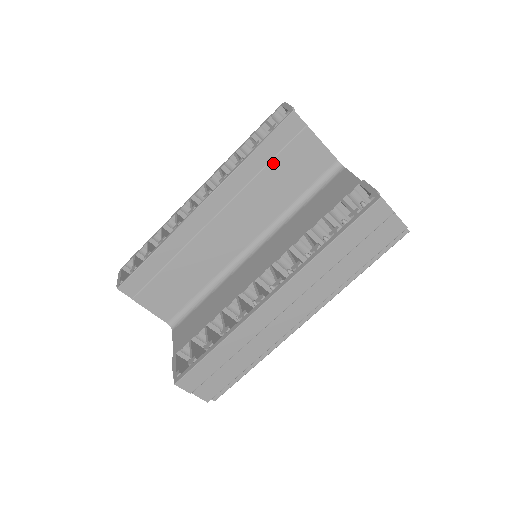
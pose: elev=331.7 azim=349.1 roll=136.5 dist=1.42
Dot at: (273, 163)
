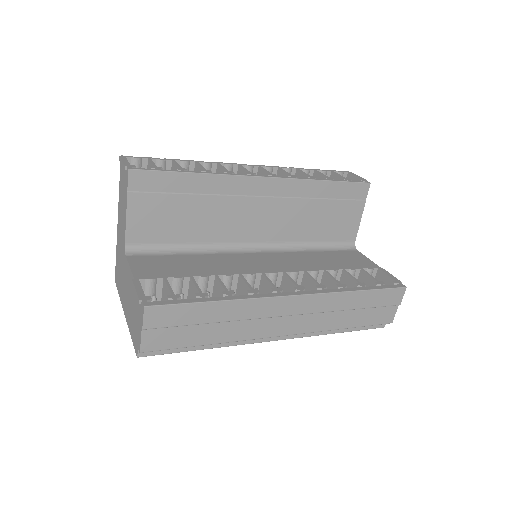
Dot at: (329, 202)
